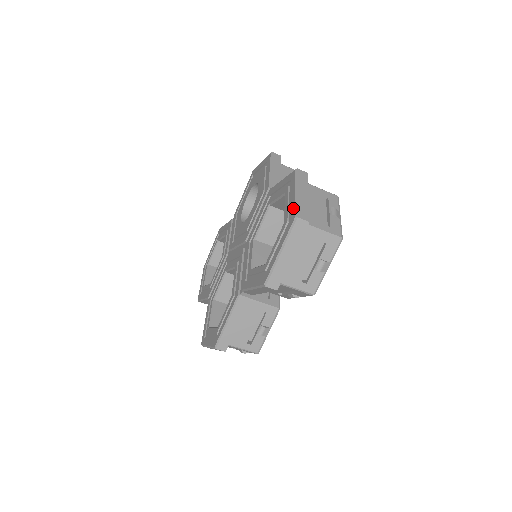
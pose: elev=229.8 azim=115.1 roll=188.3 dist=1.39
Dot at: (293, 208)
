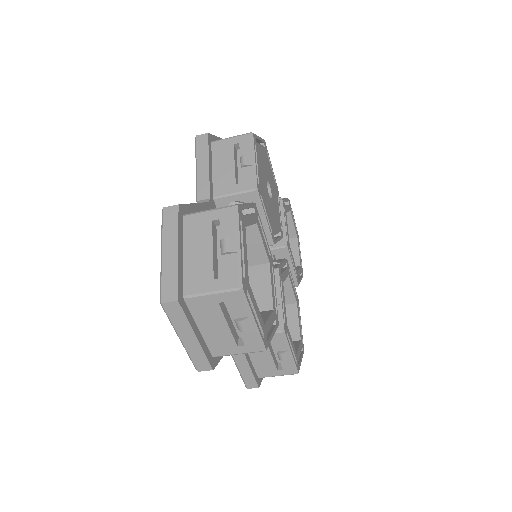
Dot at: (162, 283)
